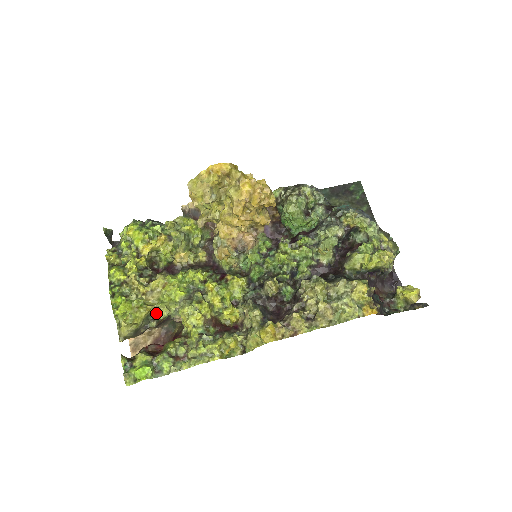
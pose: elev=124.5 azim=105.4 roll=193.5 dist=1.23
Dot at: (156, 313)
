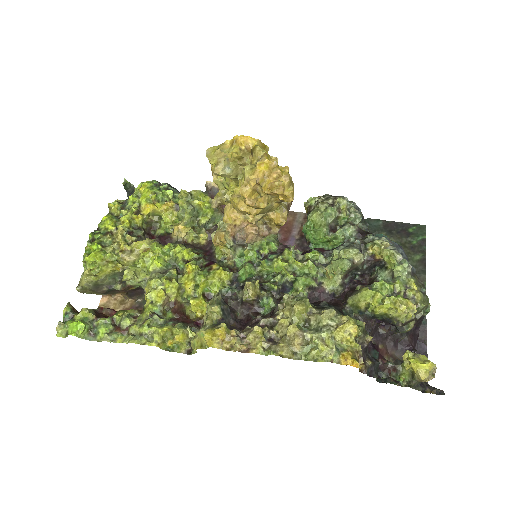
Dot at: occluded
